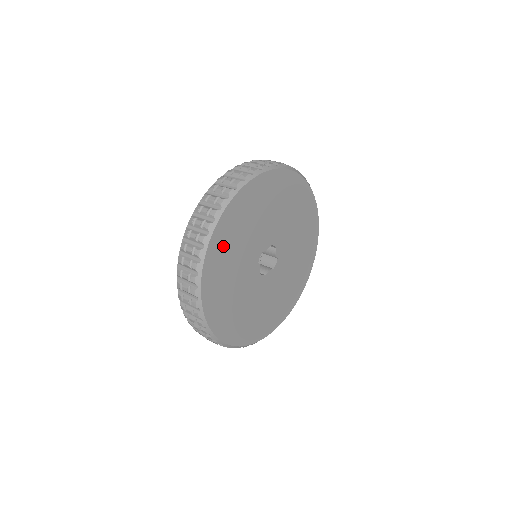
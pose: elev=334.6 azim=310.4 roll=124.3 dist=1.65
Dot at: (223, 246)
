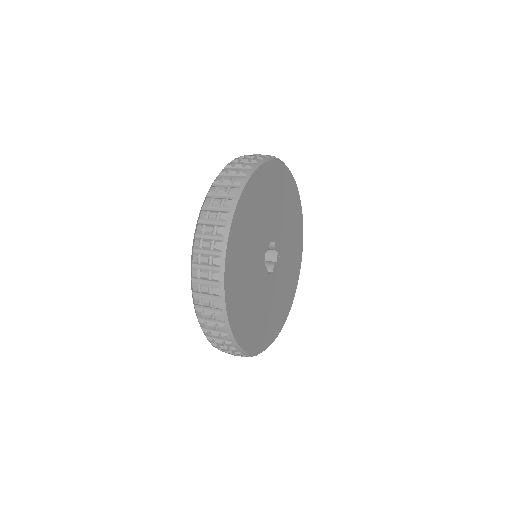
Dot at: (235, 272)
